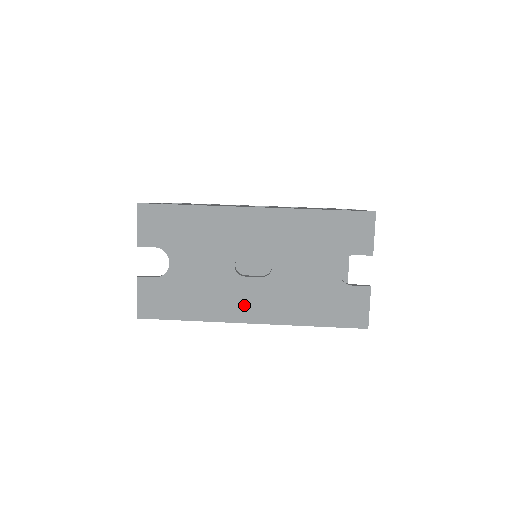
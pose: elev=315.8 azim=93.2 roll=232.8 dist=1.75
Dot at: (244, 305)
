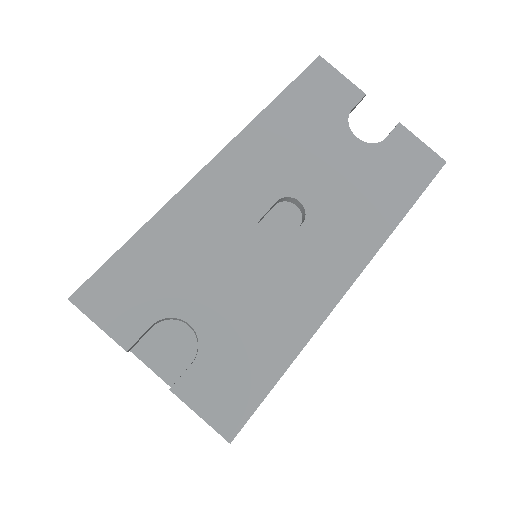
Dot at: (322, 273)
